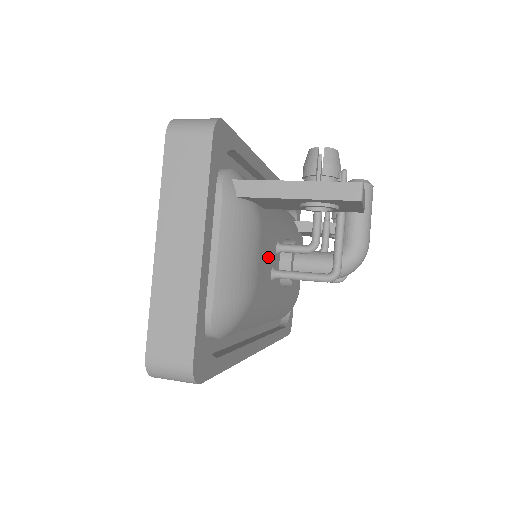
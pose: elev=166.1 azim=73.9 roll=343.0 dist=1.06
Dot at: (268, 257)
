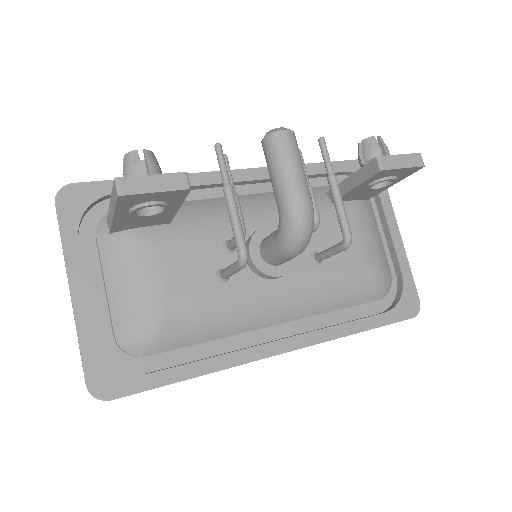
Dot at: (197, 264)
